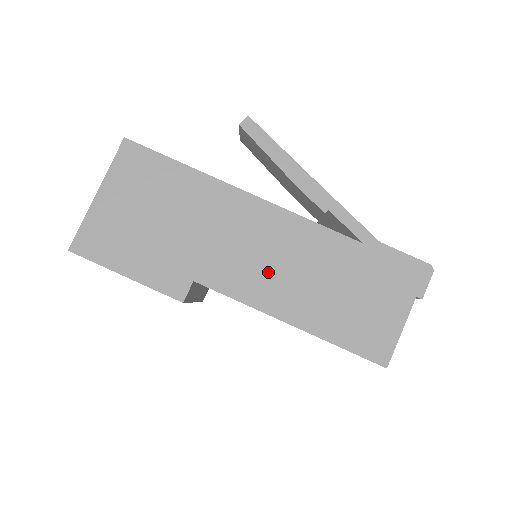
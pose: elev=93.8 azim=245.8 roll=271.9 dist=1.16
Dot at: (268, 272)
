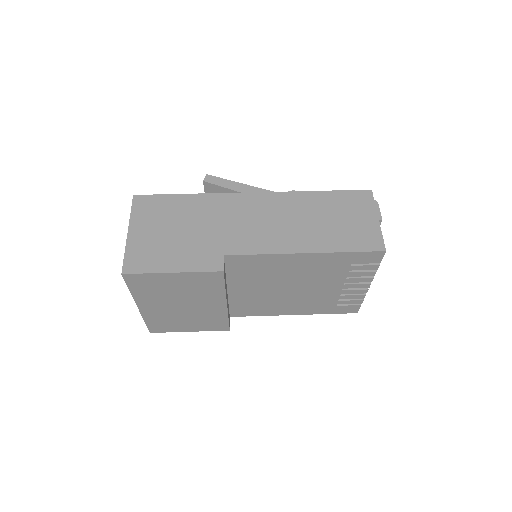
Dot at: (272, 230)
